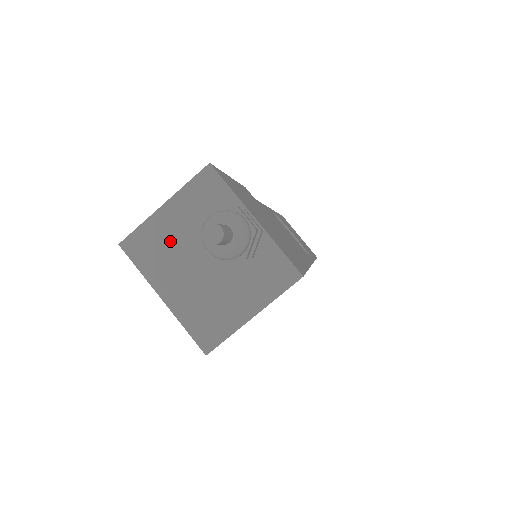
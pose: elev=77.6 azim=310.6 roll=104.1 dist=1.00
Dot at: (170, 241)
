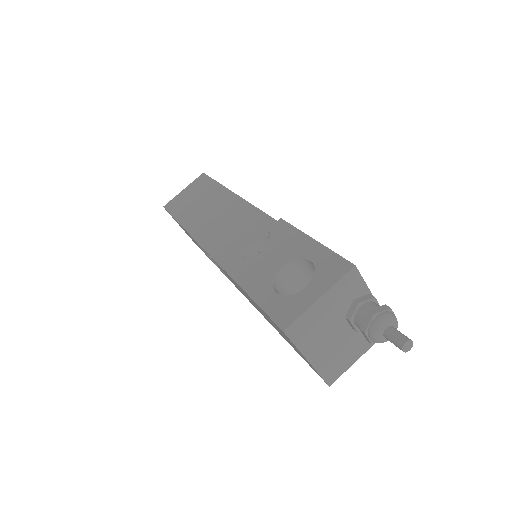
Dot at: (320, 322)
